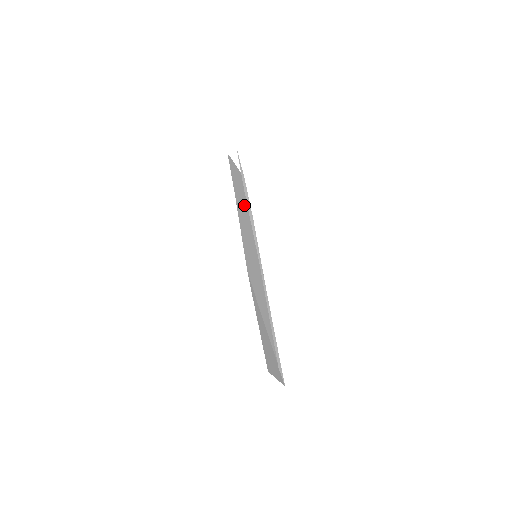
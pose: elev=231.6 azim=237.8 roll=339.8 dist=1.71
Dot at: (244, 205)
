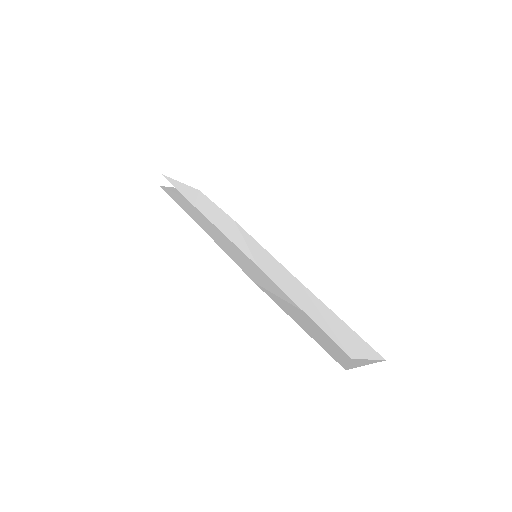
Dot at: occluded
